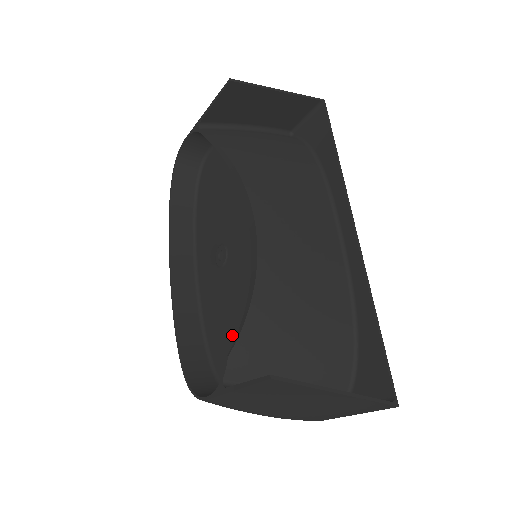
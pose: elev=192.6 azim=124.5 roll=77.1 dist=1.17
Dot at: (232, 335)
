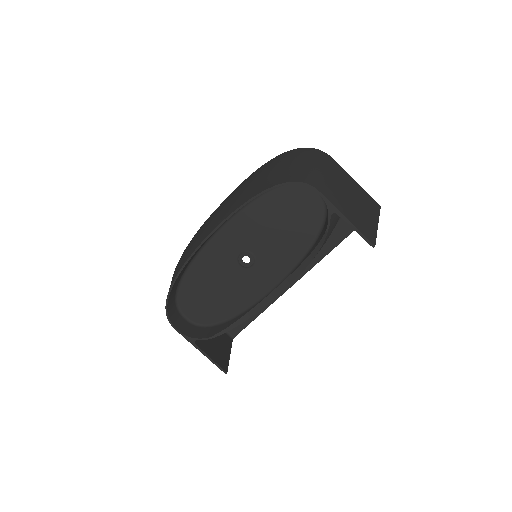
Dot at: (209, 298)
